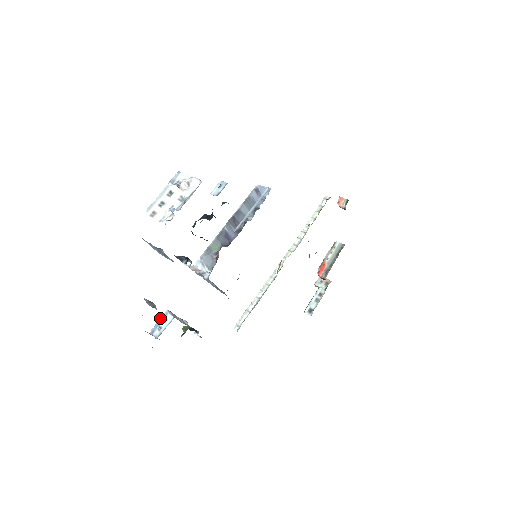
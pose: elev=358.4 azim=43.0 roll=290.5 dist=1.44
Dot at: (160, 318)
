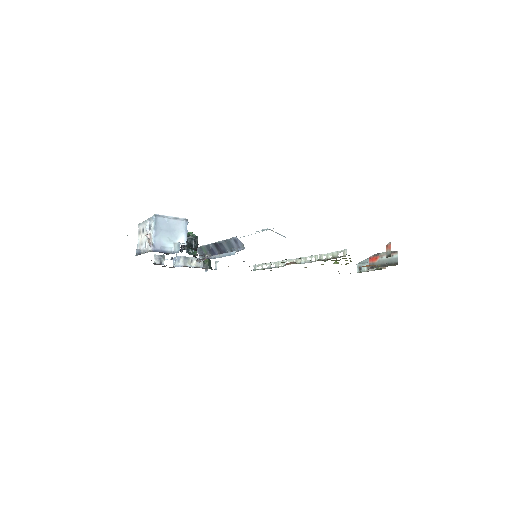
Dot at: (178, 256)
